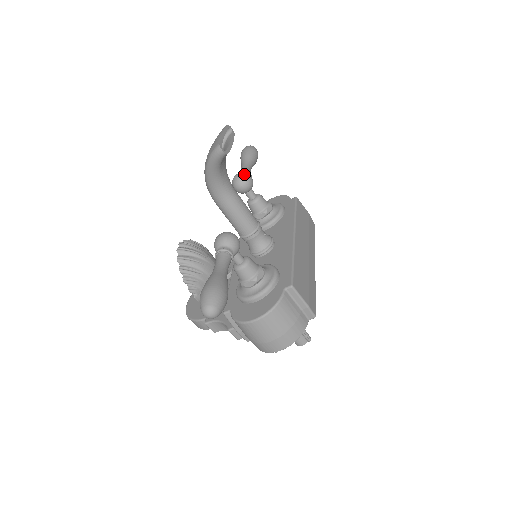
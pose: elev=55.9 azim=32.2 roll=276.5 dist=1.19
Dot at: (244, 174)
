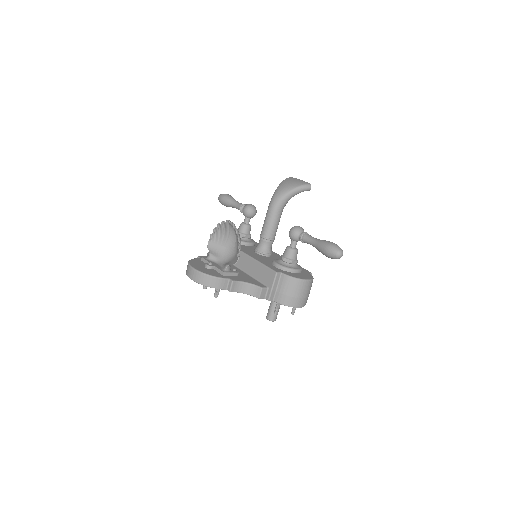
Dot at: (255, 207)
